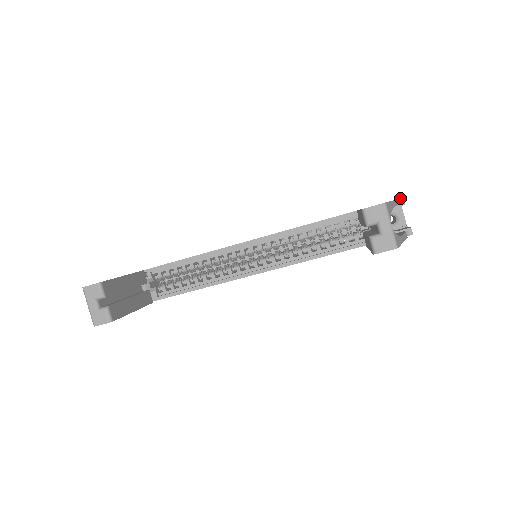
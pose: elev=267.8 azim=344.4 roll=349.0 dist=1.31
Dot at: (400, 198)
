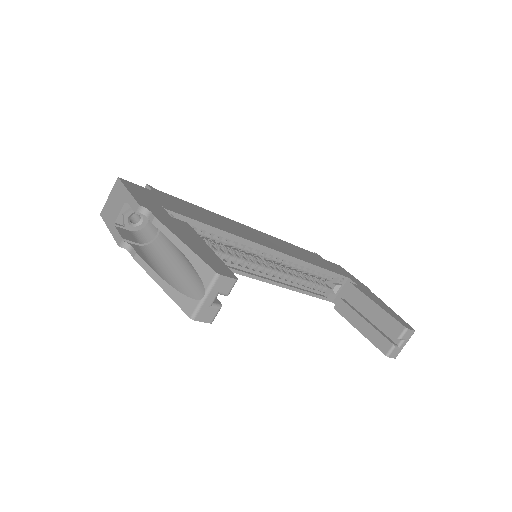
Dot at: occluded
